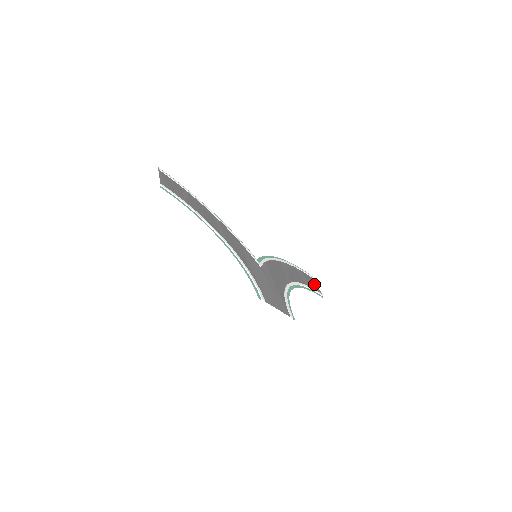
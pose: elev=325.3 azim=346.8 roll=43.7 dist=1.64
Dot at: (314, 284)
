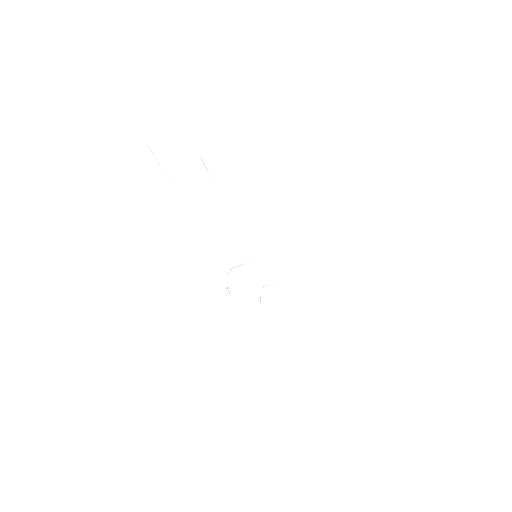
Dot at: occluded
